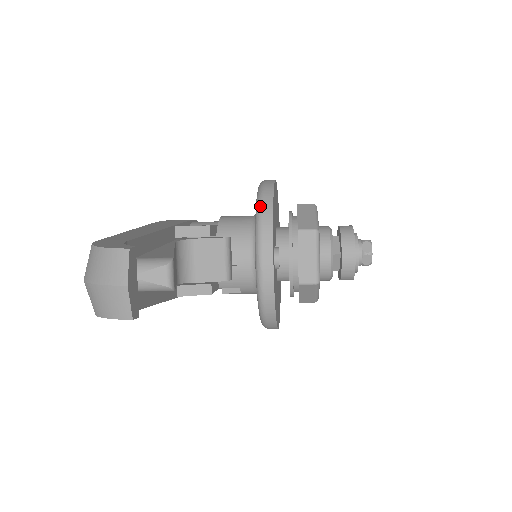
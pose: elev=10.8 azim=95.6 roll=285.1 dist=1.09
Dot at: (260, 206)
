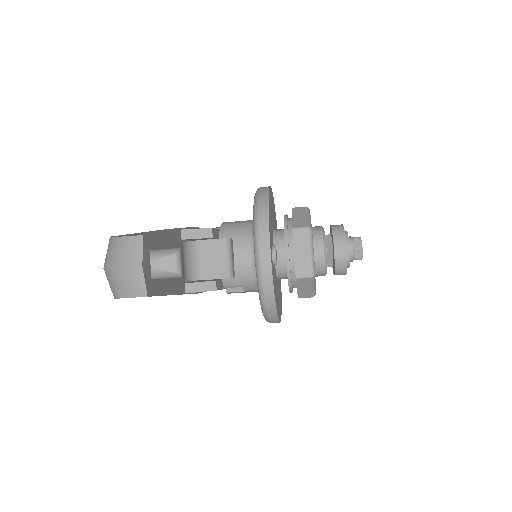
Dot at: (257, 208)
